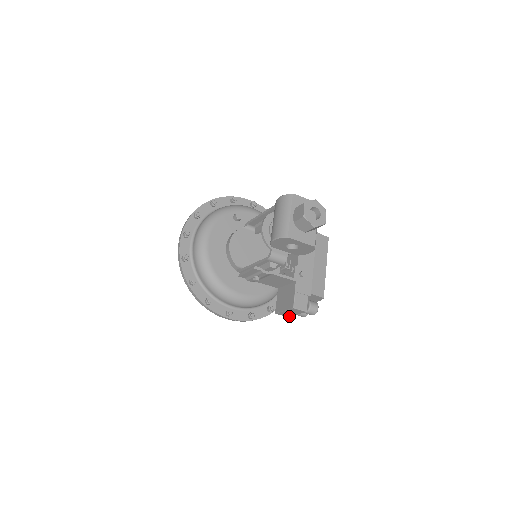
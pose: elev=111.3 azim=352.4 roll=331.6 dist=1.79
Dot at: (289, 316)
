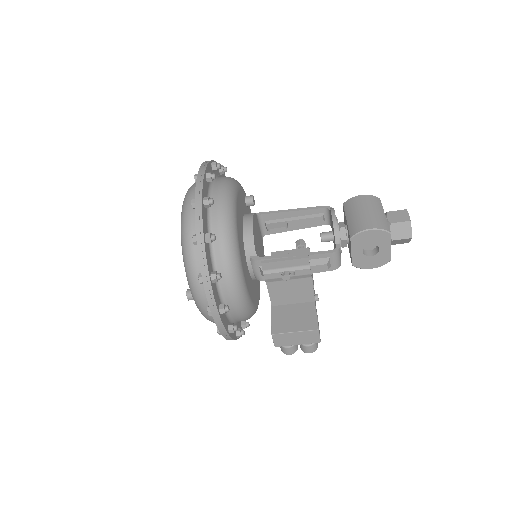
Dot at: (280, 345)
